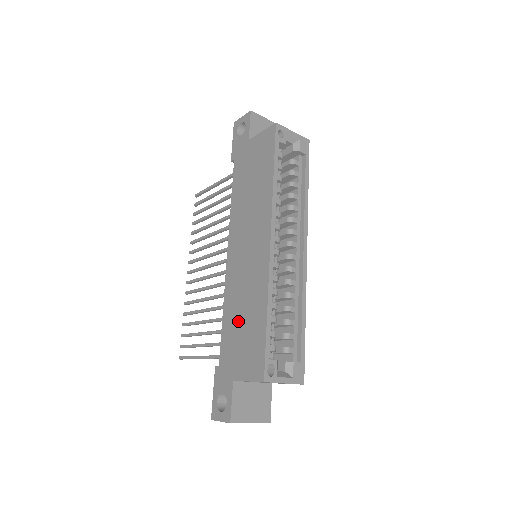
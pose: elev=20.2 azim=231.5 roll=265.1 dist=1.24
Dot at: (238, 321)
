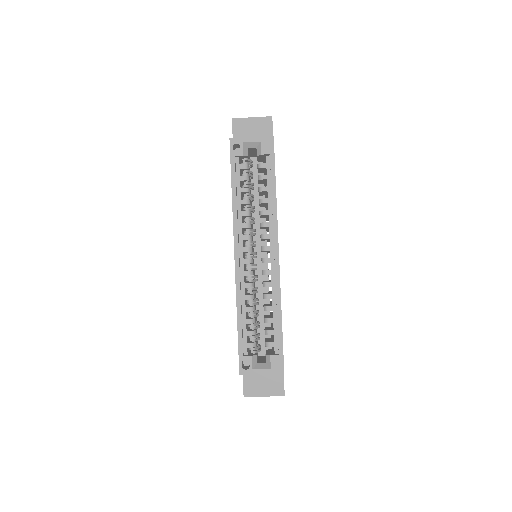
Dot at: occluded
